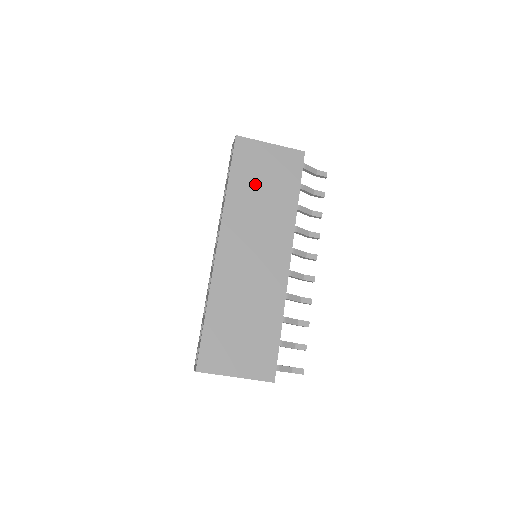
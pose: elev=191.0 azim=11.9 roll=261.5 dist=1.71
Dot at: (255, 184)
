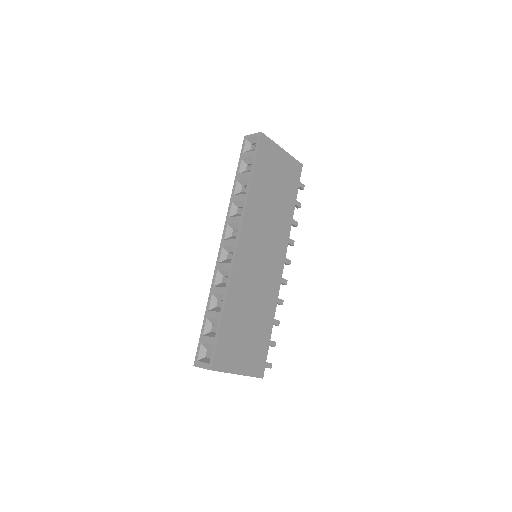
Dot at: (269, 186)
